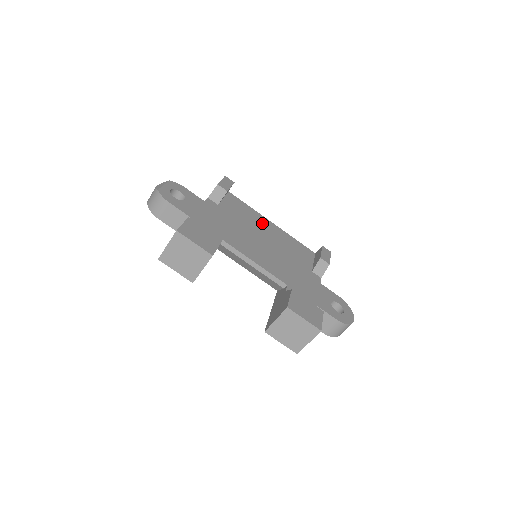
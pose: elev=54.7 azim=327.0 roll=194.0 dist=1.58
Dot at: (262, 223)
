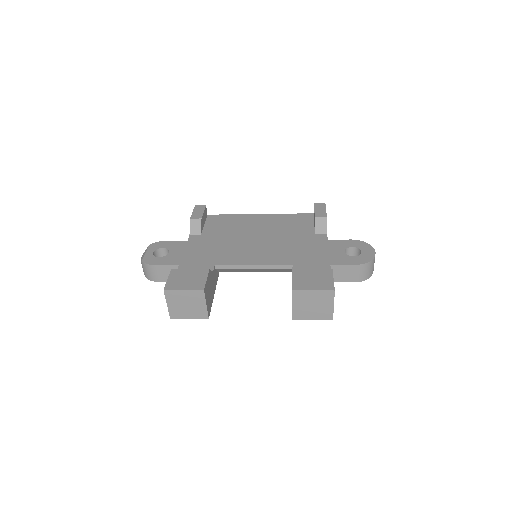
Dot at: (249, 222)
